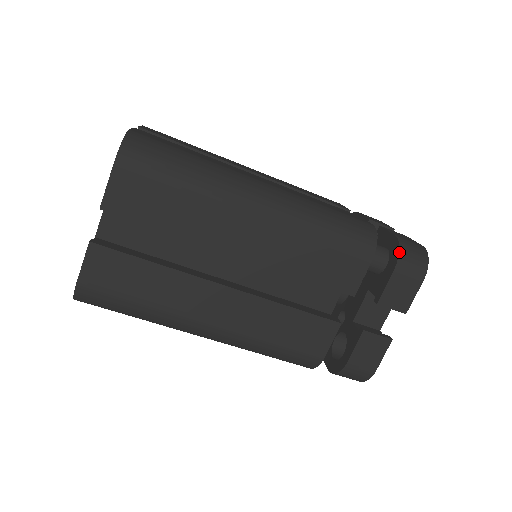
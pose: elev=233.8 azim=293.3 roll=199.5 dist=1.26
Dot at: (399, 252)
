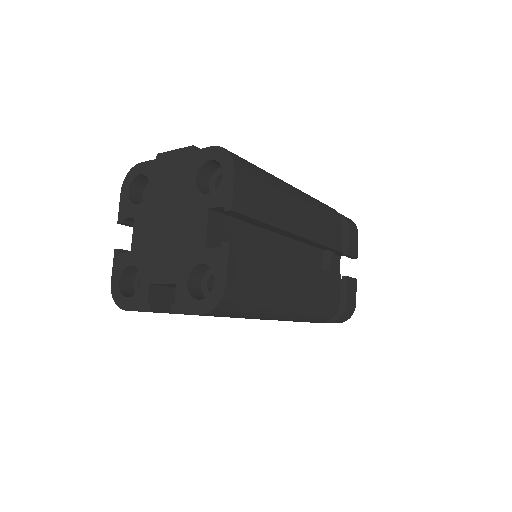
Dot at: (338, 319)
